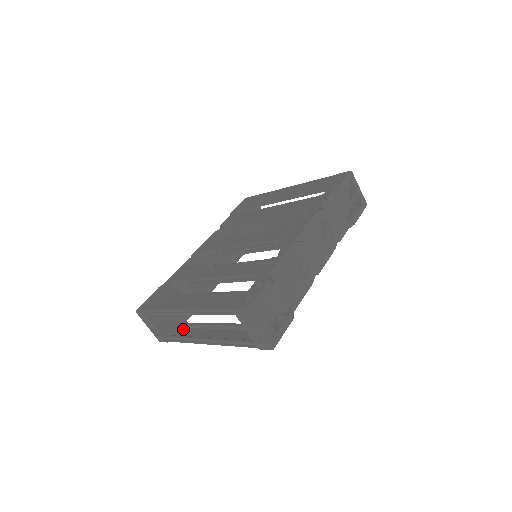
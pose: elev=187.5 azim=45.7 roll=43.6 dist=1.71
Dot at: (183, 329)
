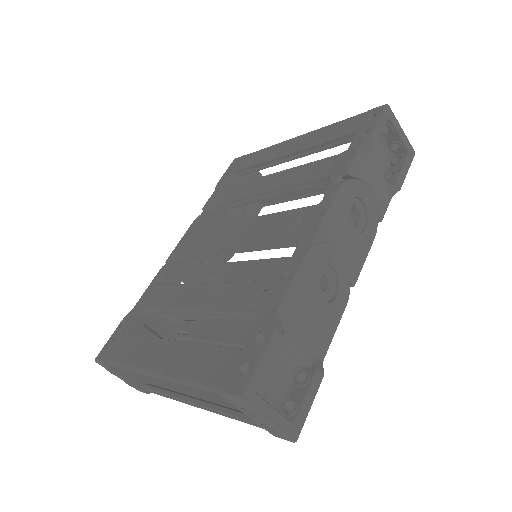
Dot at: occluded
